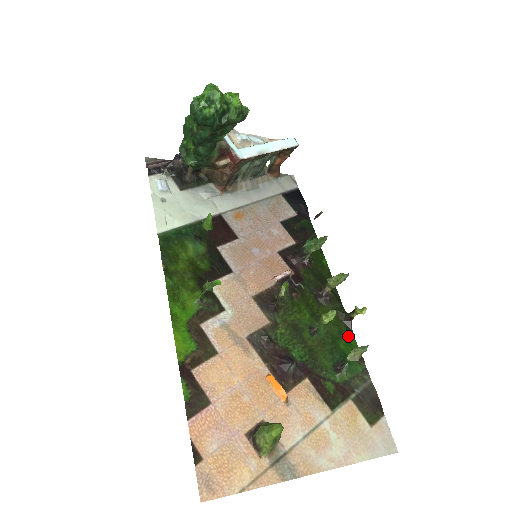
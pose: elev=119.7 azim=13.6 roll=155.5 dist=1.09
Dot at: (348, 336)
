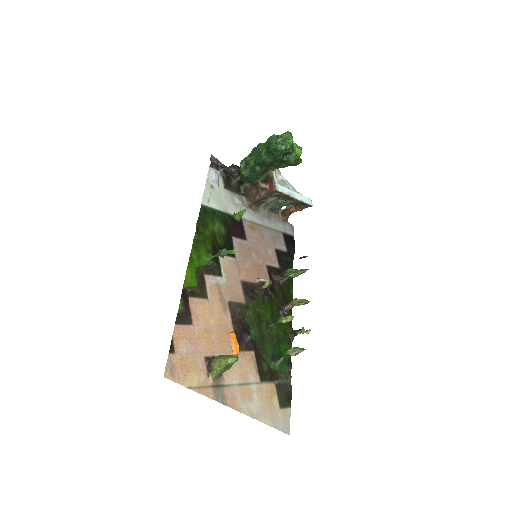
Dot at: (288, 345)
